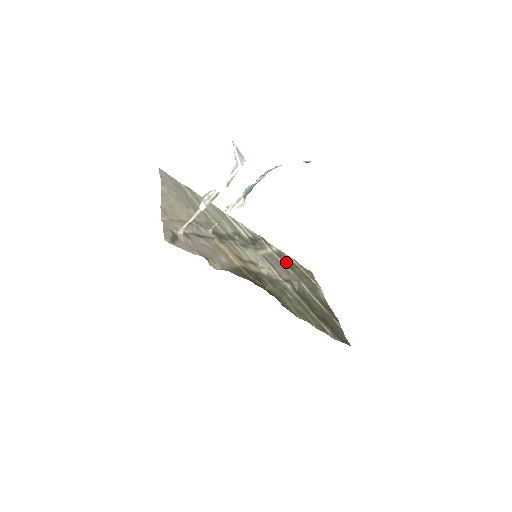
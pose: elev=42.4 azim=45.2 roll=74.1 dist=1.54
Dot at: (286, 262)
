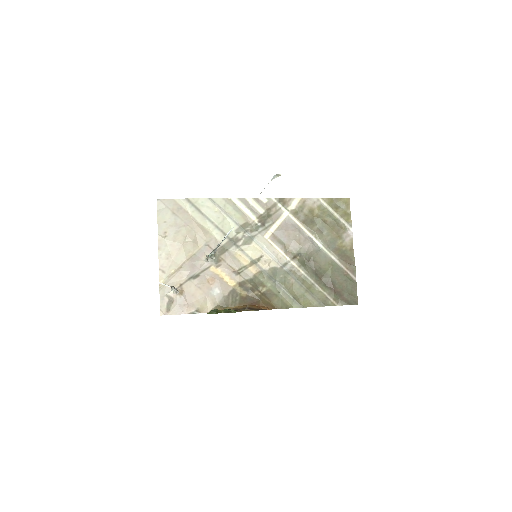
Dot at: (306, 218)
